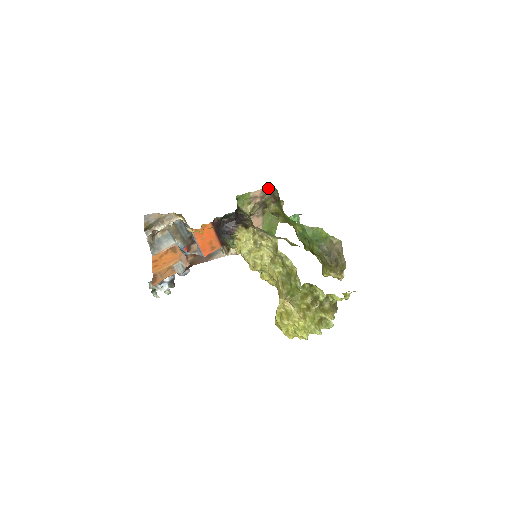
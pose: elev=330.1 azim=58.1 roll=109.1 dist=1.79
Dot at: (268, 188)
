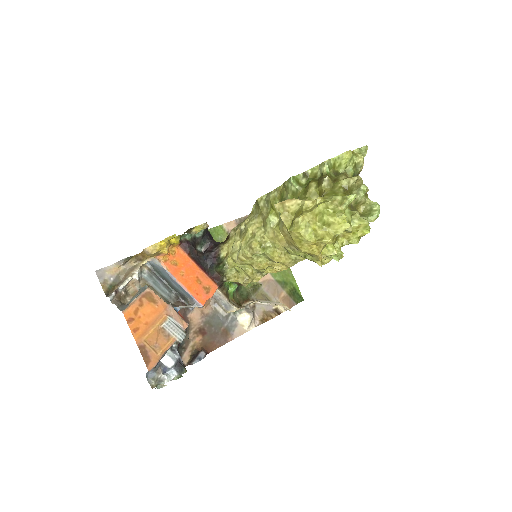
Dot at: (242, 218)
